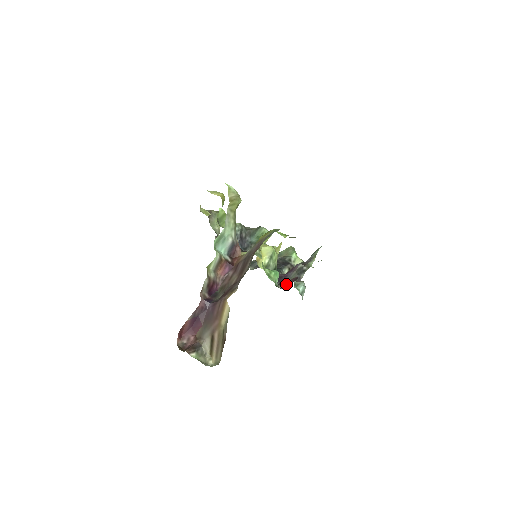
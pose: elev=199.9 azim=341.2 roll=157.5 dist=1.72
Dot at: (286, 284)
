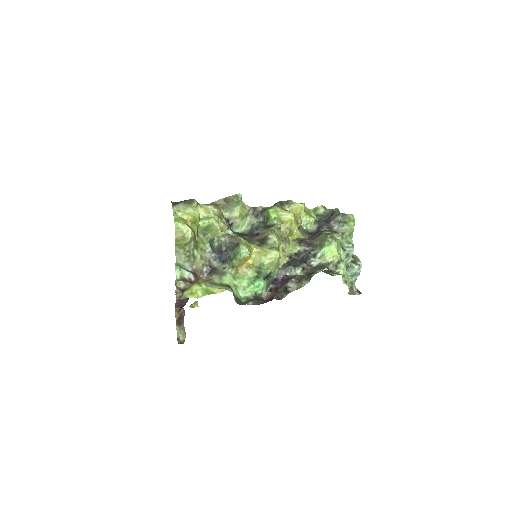
Dot at: (270, 296)
